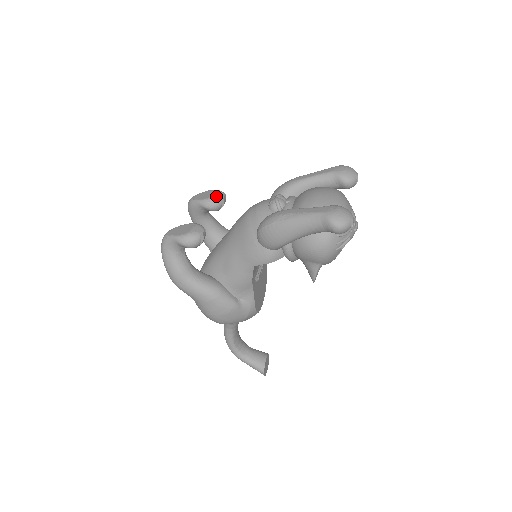
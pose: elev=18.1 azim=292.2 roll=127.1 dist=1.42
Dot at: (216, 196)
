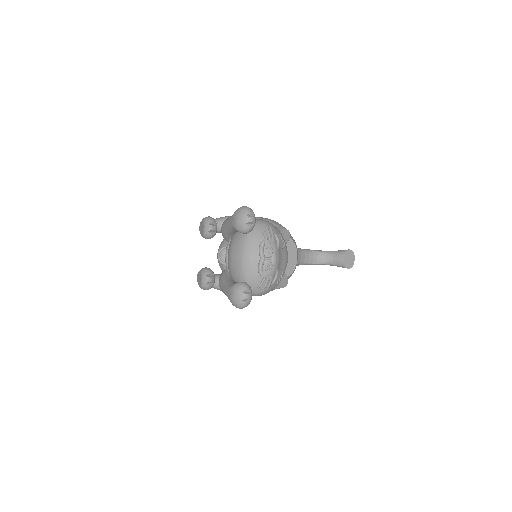
Dot at: (205, 232)
